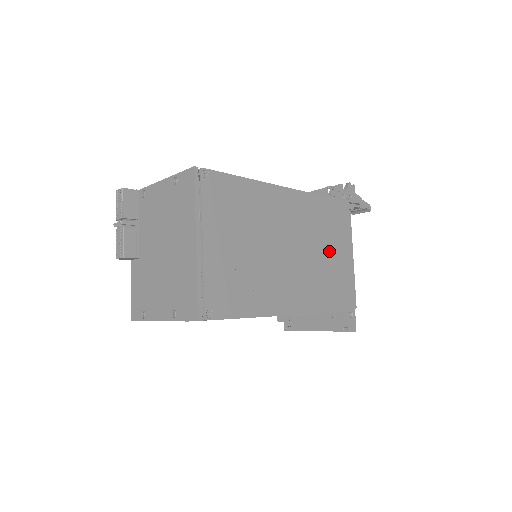
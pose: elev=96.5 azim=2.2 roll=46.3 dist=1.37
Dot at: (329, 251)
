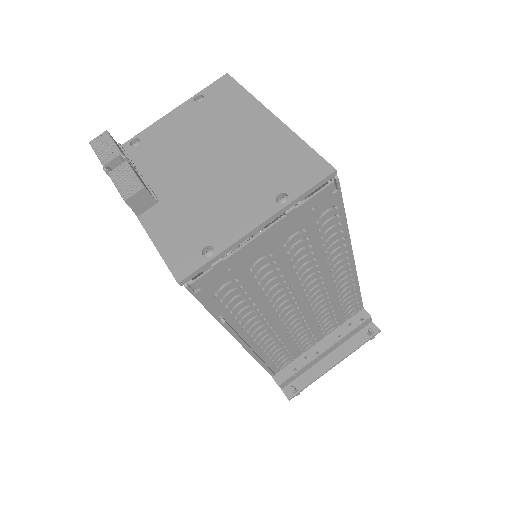
Dot at: occluded
